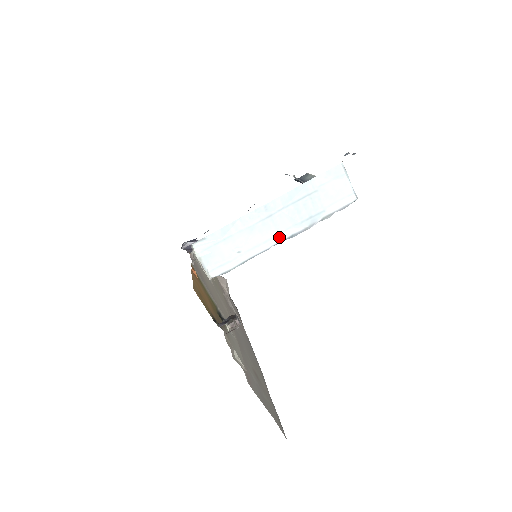
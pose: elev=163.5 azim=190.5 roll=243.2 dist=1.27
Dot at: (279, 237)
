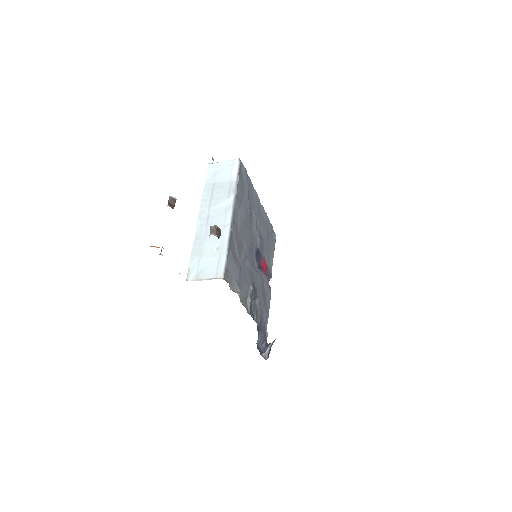
Dot at: (228, 216)
